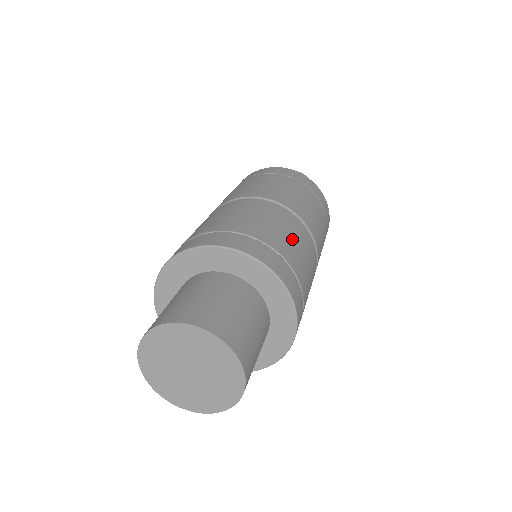
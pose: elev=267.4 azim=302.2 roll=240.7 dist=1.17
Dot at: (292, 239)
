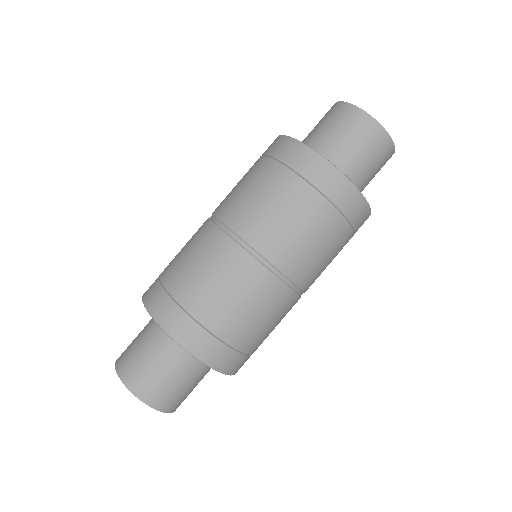
Dot at: (244, 308)
